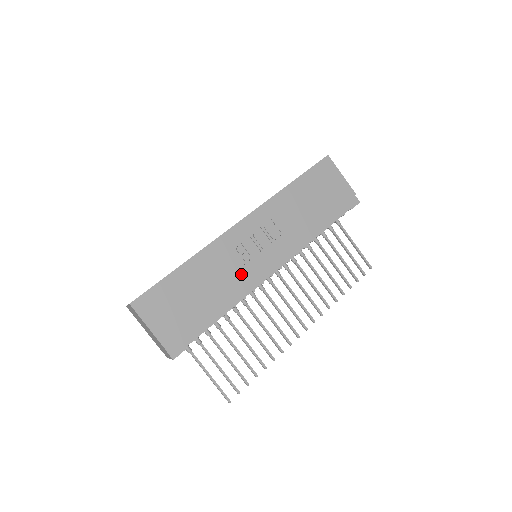
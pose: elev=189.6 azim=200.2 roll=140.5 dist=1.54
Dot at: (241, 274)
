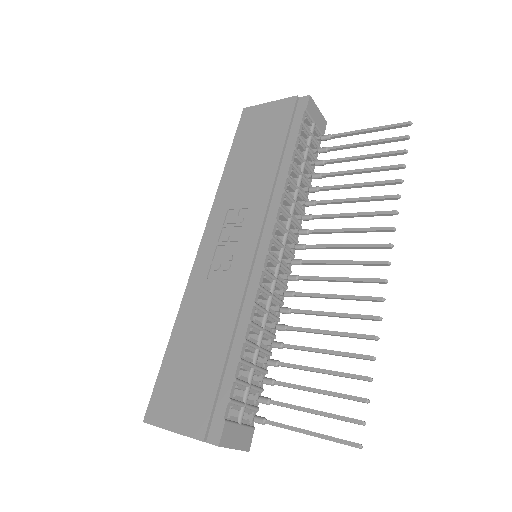
Dot at: (232, 286)
